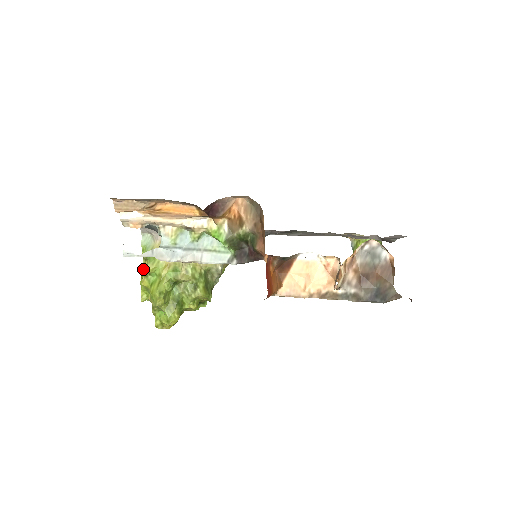
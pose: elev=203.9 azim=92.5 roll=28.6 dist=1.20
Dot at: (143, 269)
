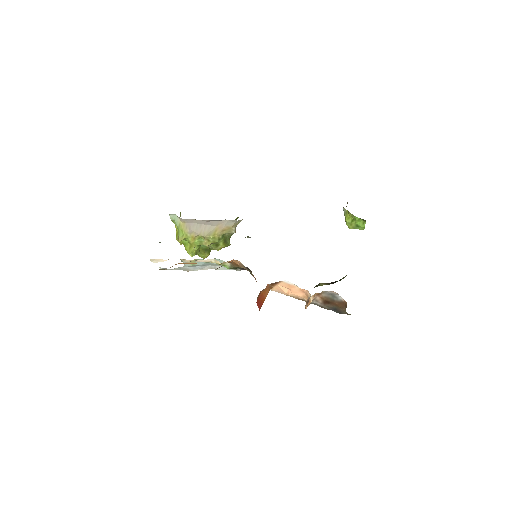
Dot at: (176, 229)
